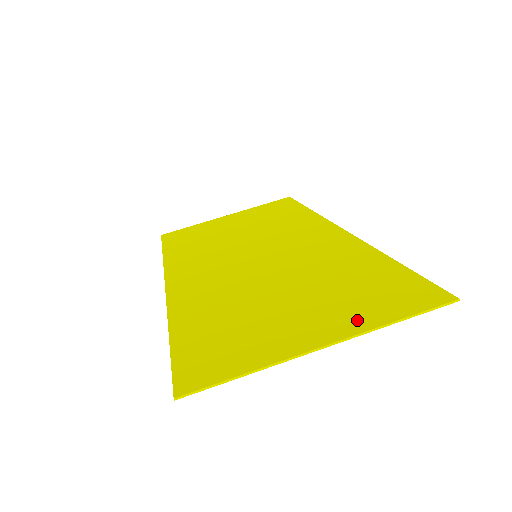
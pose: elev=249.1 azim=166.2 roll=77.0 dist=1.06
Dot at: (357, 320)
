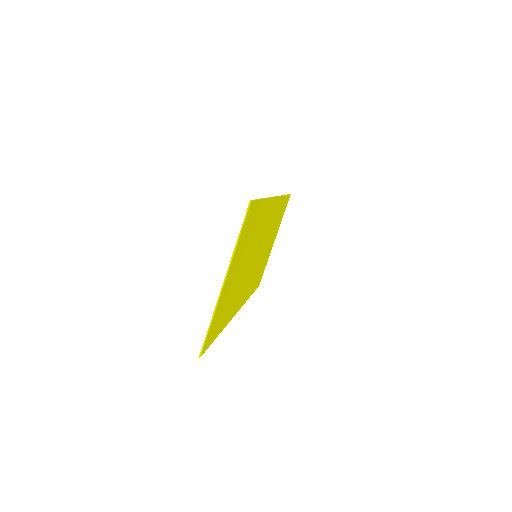
Dot at: (235, 255)
